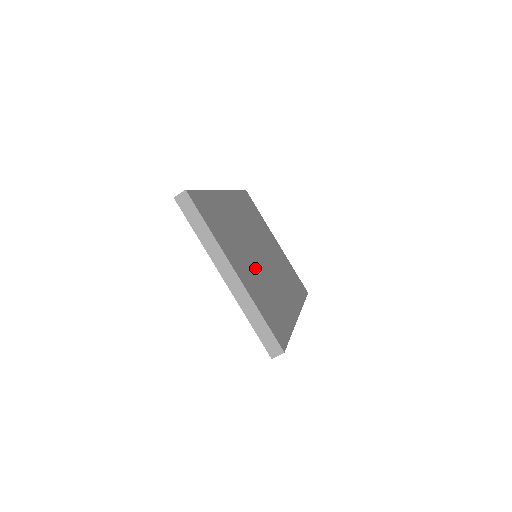
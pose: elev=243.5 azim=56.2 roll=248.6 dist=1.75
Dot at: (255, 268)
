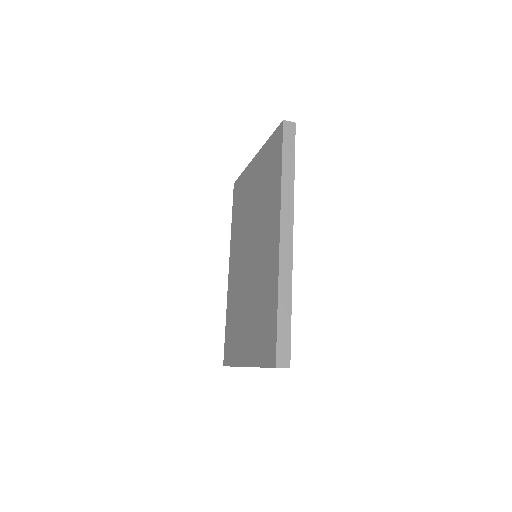
Dot at: occluded
